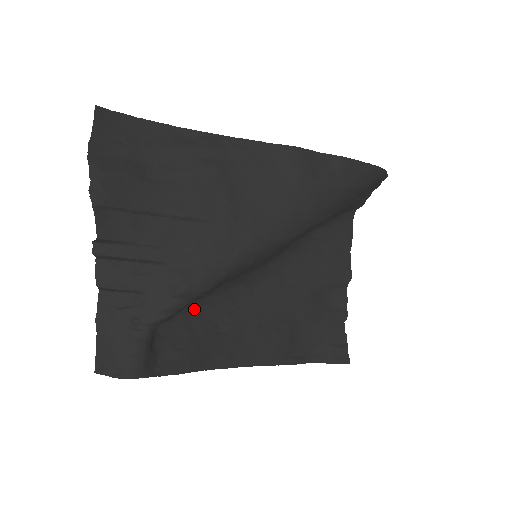
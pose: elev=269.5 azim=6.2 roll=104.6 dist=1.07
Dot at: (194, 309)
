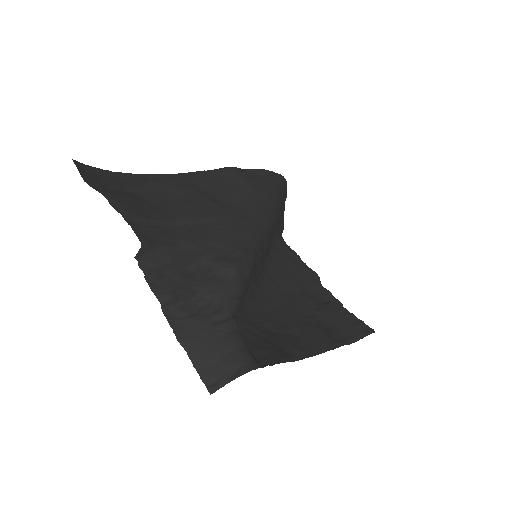
Dot at: (243, 317)
